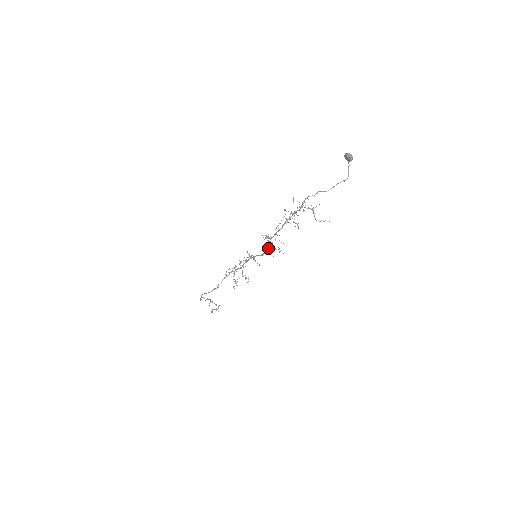
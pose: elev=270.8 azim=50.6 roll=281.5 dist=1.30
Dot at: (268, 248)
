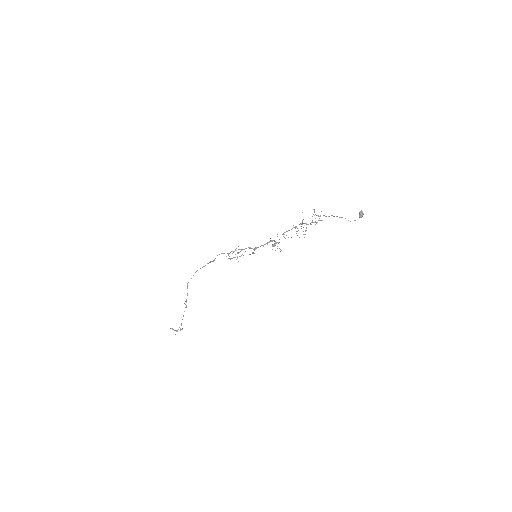
Dot at: (271, 240)
